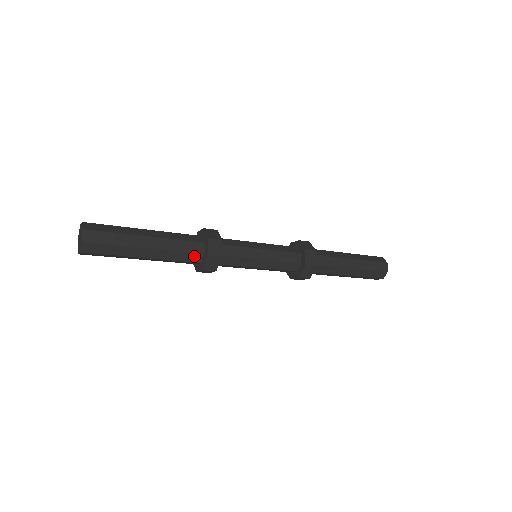
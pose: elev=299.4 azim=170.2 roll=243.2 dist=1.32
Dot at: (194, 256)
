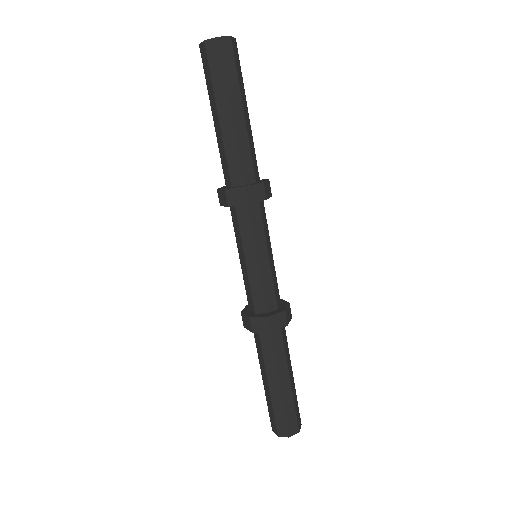
Dot at: (256, 170)
